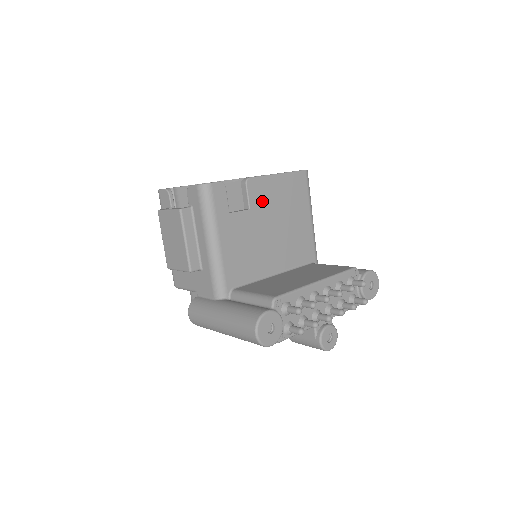
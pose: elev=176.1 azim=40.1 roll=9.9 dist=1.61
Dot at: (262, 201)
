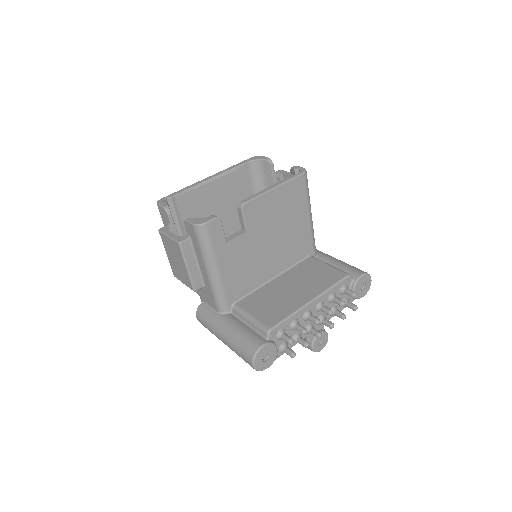
Dot at: (259, 219)
